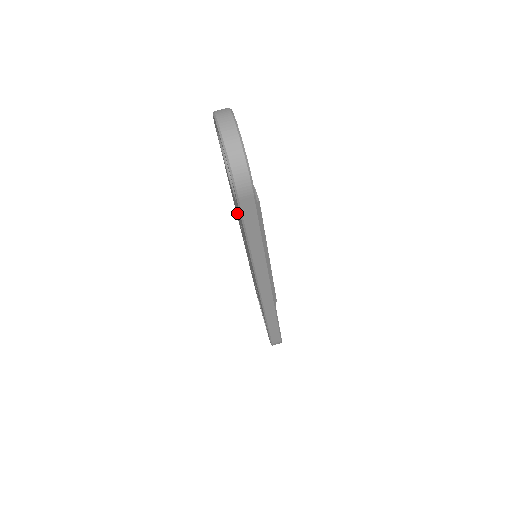
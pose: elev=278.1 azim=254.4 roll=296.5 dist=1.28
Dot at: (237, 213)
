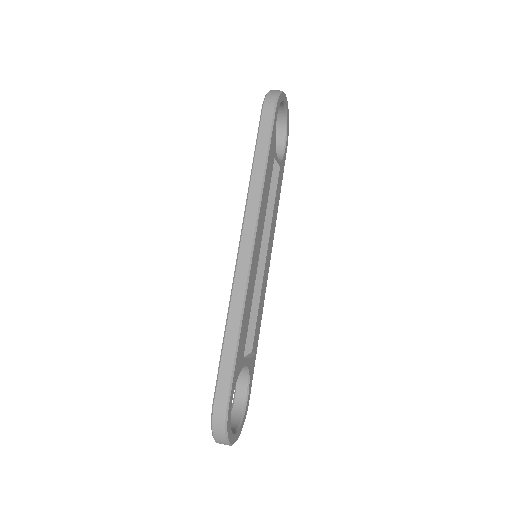
Dot at: occluded
